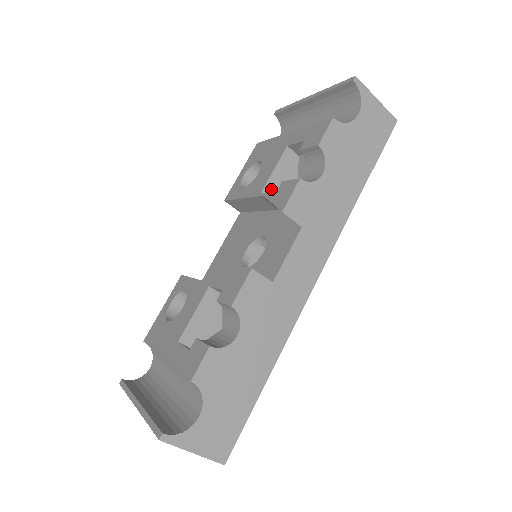
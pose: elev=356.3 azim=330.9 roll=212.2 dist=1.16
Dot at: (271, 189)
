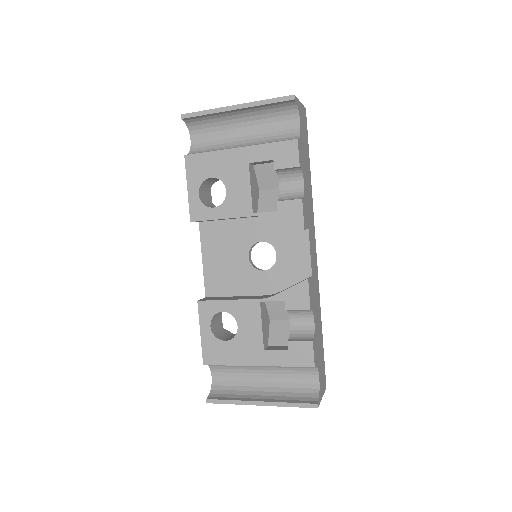
Dot at: (254, 204)
